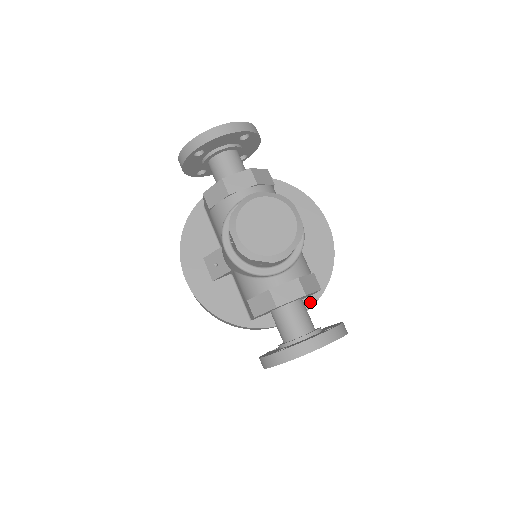
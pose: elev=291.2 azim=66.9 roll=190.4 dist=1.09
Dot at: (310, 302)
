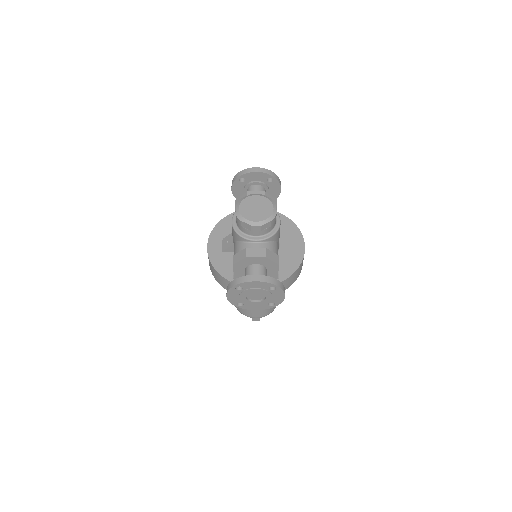
Dot at: occluded
